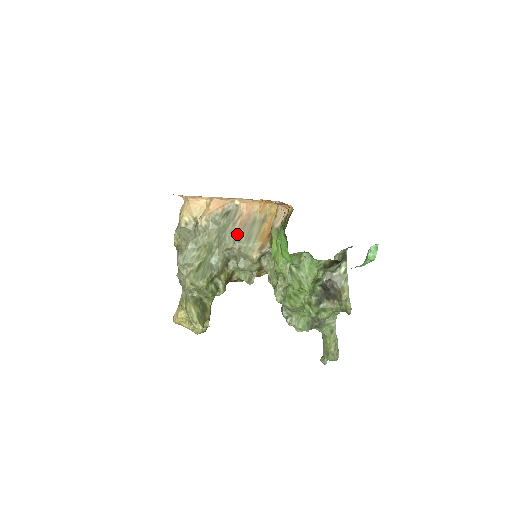
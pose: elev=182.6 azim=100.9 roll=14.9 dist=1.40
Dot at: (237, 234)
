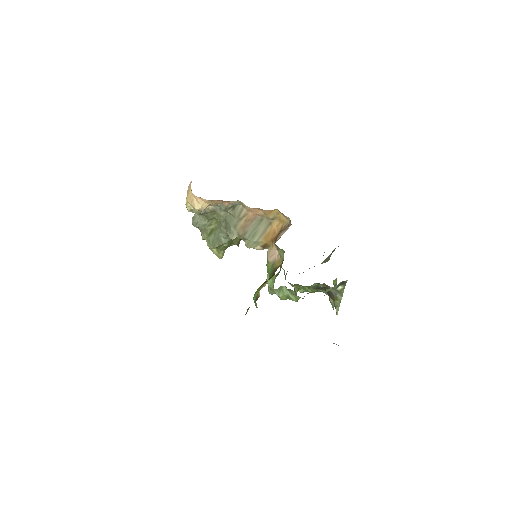
Dot at: (241, 229)
